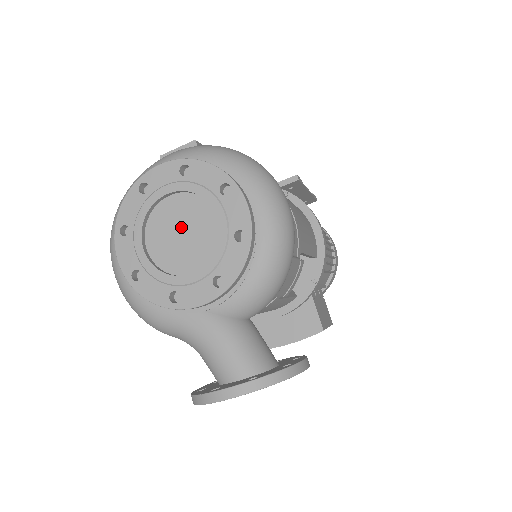
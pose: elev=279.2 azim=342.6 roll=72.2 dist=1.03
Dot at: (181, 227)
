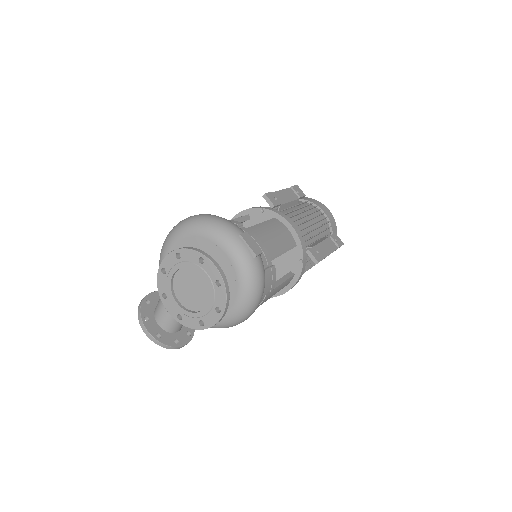
Dot at: (194, 288)
